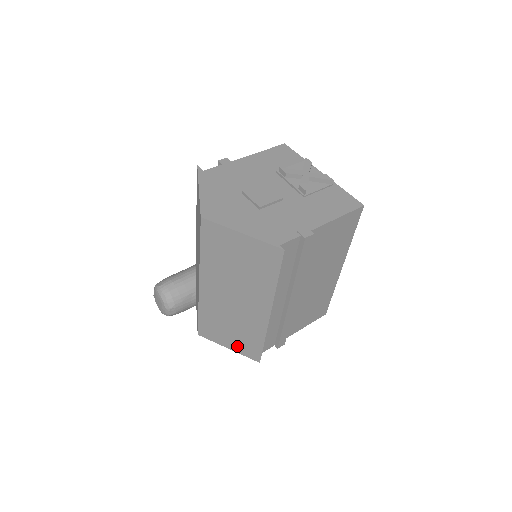
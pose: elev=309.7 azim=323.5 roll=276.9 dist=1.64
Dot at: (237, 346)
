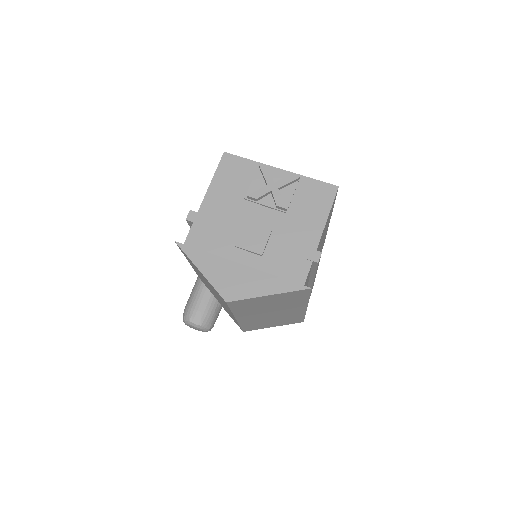
Dot at: (281, 324)
